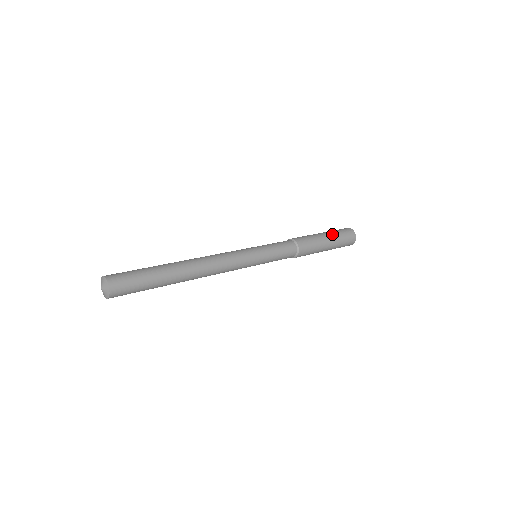
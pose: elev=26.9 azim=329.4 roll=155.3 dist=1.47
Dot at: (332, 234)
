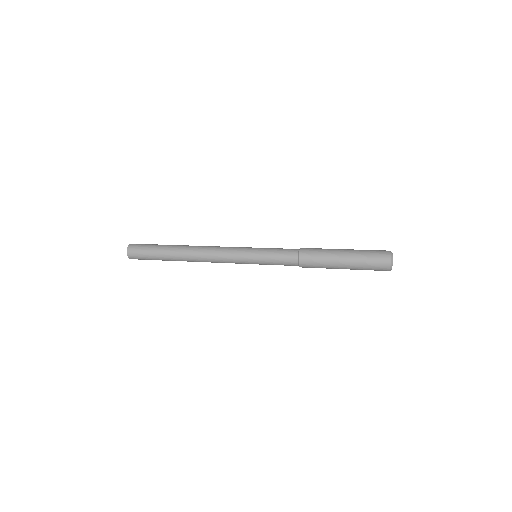
Dot at: occluded
